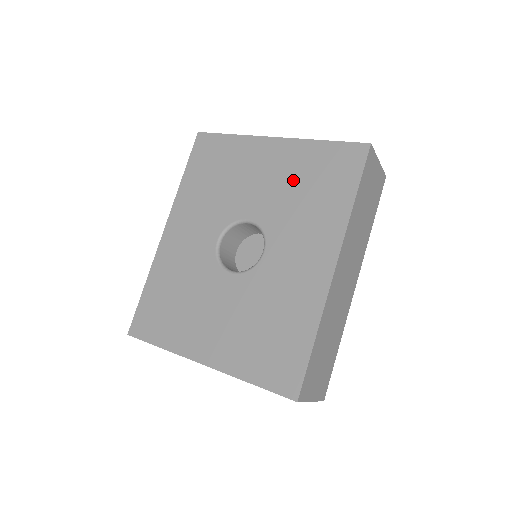
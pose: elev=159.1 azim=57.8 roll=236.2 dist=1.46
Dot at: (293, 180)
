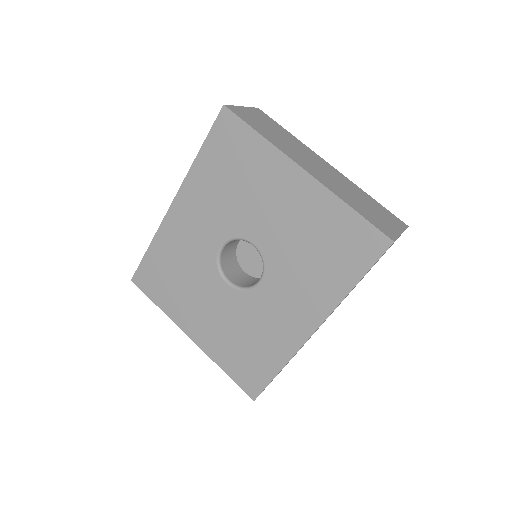
Dot at: (306, 231)
